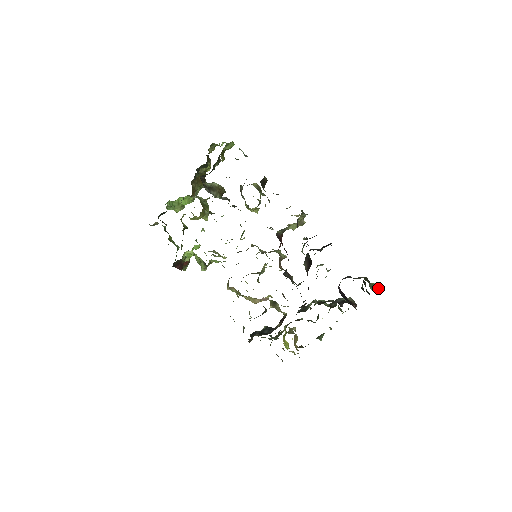
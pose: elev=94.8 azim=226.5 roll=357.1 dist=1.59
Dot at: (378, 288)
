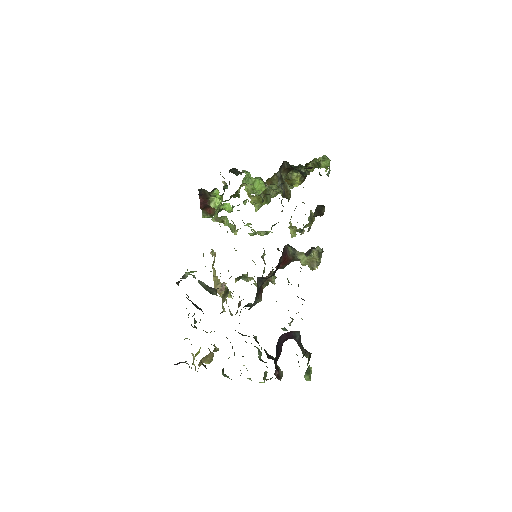
Dot at: (310, 378)
